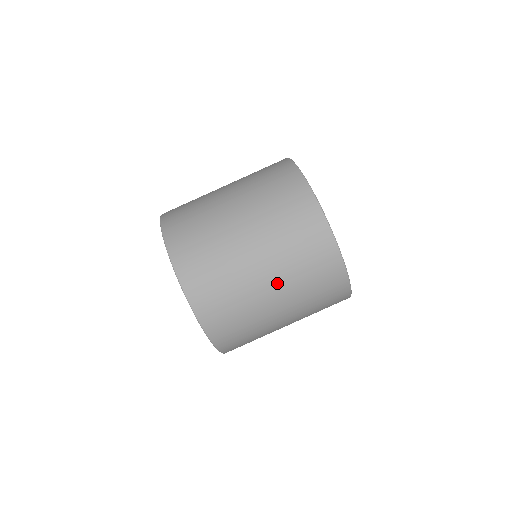
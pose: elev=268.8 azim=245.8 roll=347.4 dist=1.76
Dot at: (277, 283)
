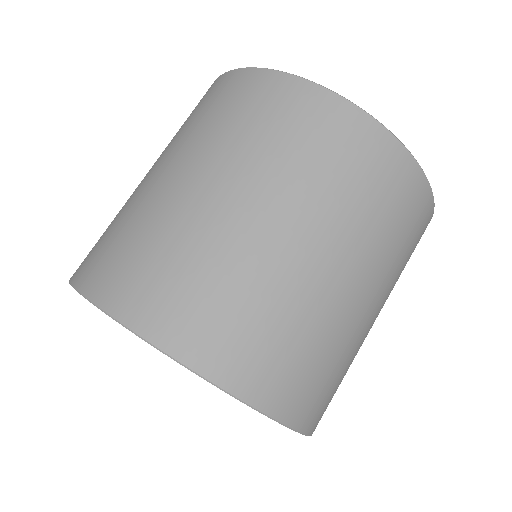
Dot at: (307, 226)
